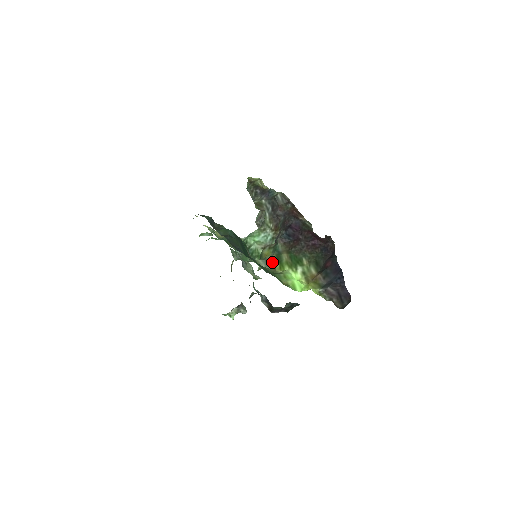
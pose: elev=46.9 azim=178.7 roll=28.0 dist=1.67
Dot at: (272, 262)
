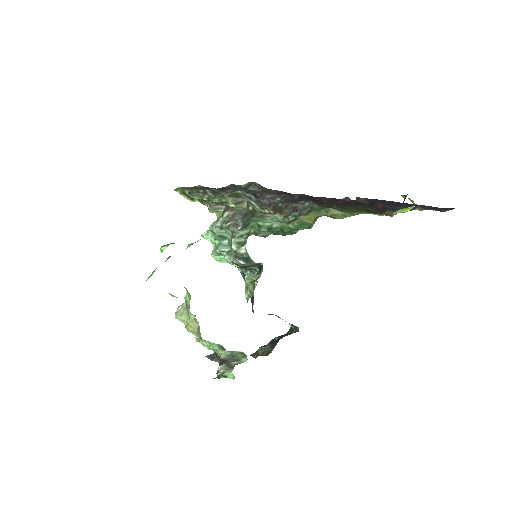
Dot at: (334, 215)
